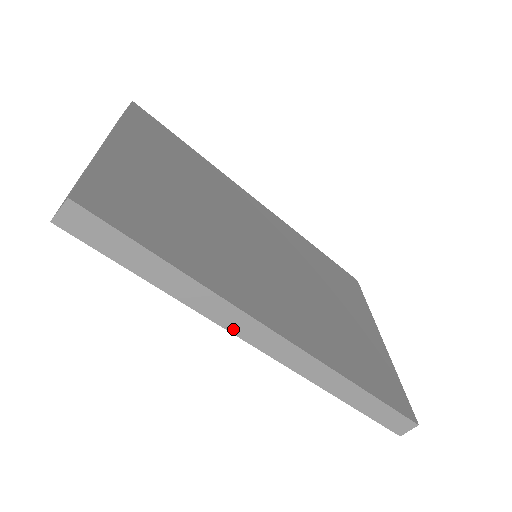
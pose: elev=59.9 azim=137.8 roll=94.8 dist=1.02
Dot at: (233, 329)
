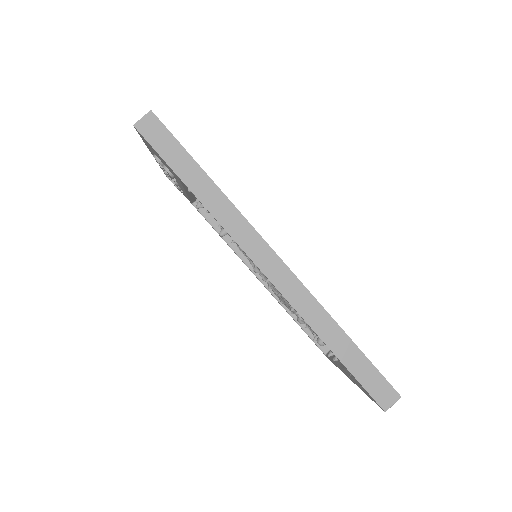
Dot at: (242, 243)
